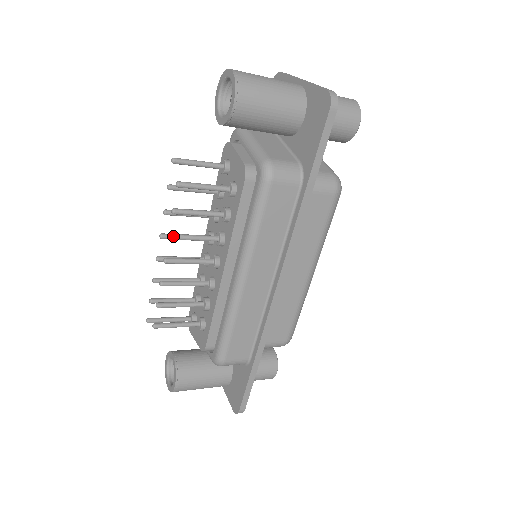
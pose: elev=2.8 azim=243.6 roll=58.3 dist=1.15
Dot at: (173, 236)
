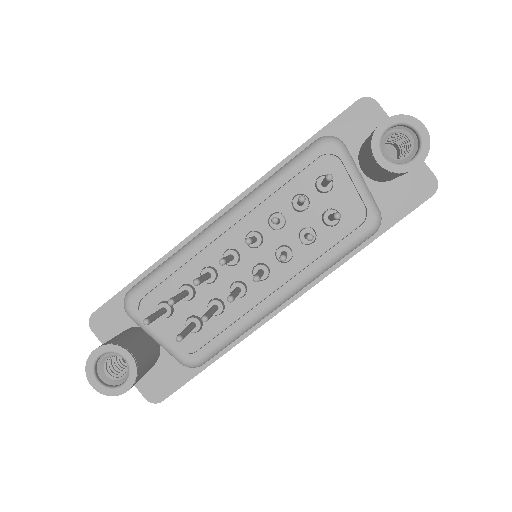
Dot at: occluded
